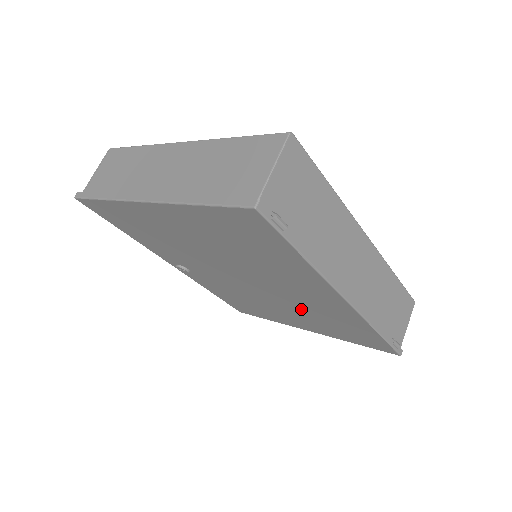
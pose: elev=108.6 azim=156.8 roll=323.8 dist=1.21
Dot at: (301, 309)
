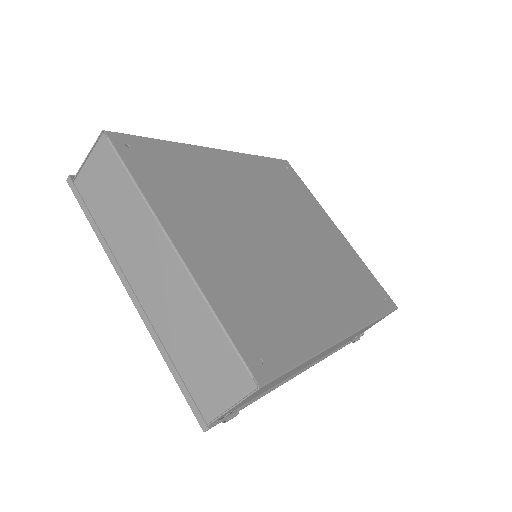
Dot at: occluded
